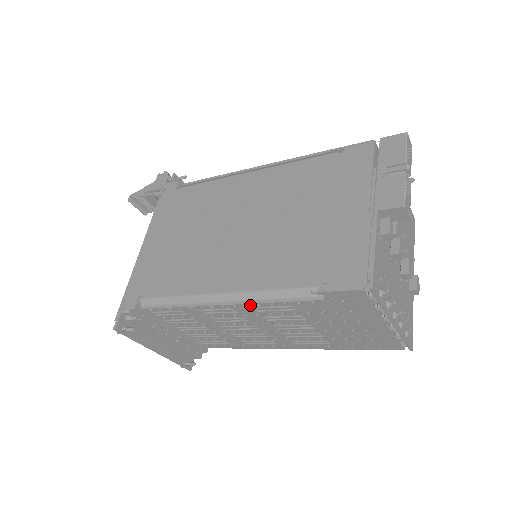
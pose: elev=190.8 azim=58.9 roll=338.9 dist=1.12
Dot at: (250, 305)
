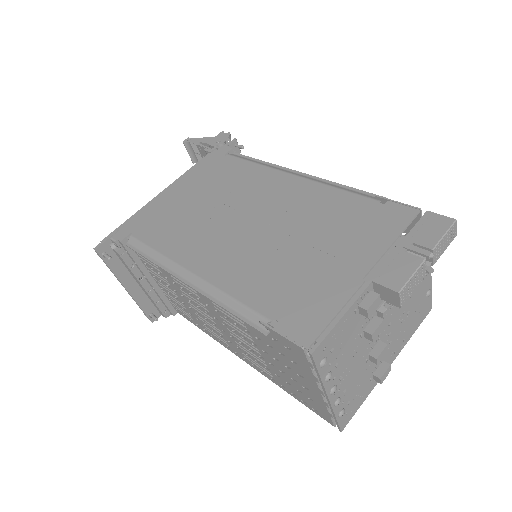
Dot at: occluded
